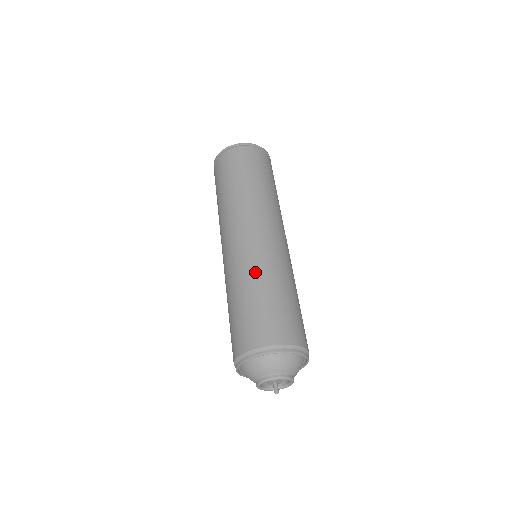
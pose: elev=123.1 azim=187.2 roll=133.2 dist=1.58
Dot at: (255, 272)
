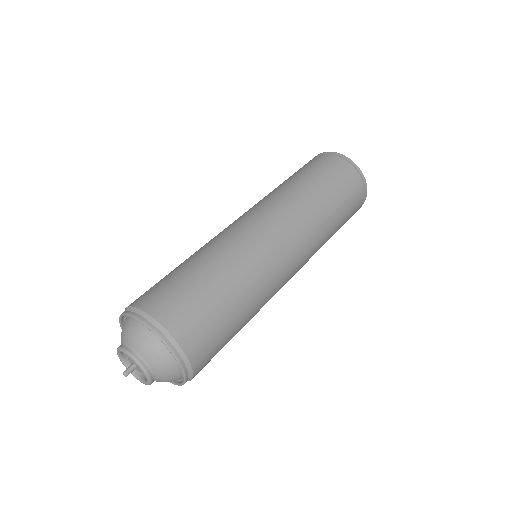
Dot at: occluded
